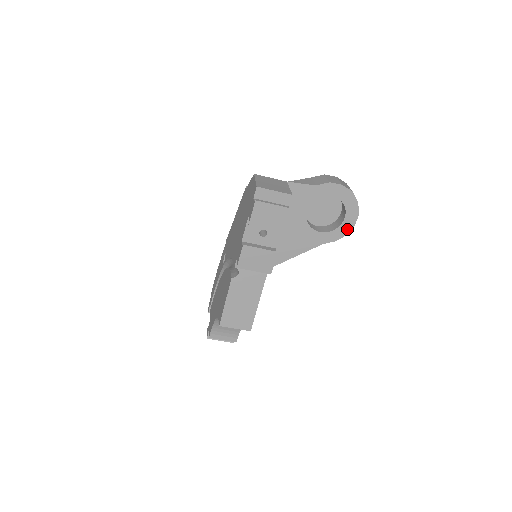
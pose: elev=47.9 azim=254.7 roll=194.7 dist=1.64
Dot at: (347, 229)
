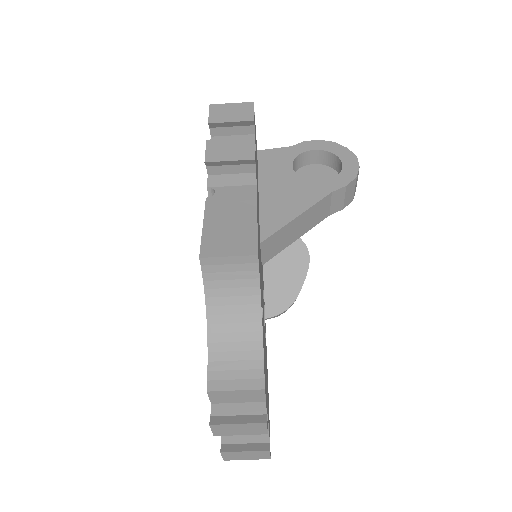
Dot at: (353, 172)
